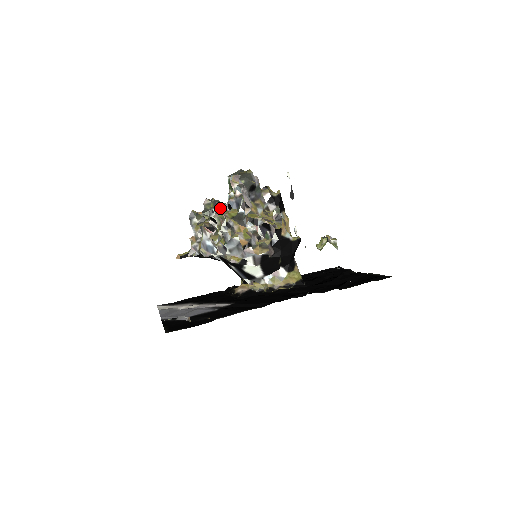
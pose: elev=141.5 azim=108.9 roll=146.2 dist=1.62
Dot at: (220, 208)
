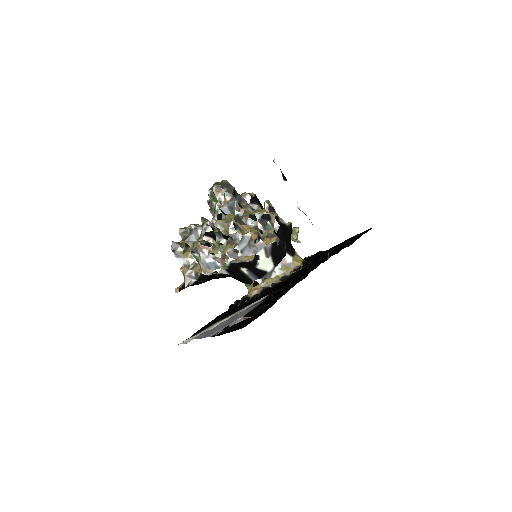
Dot at: occluded
